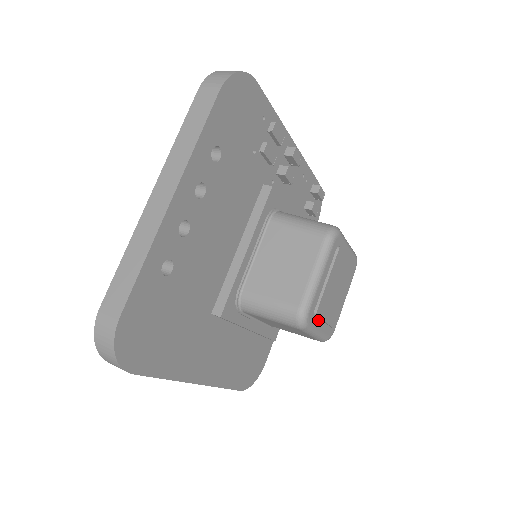
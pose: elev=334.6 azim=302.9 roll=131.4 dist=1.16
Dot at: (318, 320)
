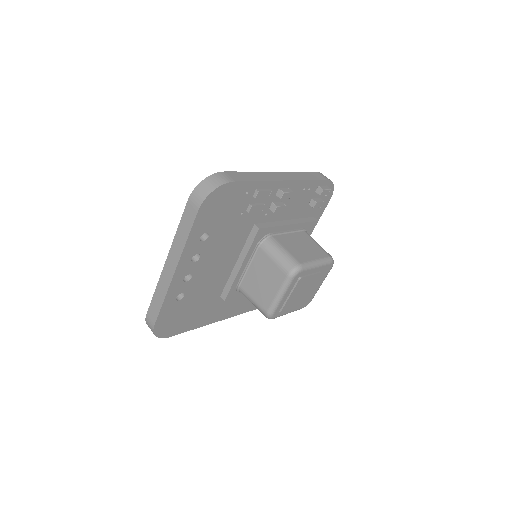
Dot at: occluded
